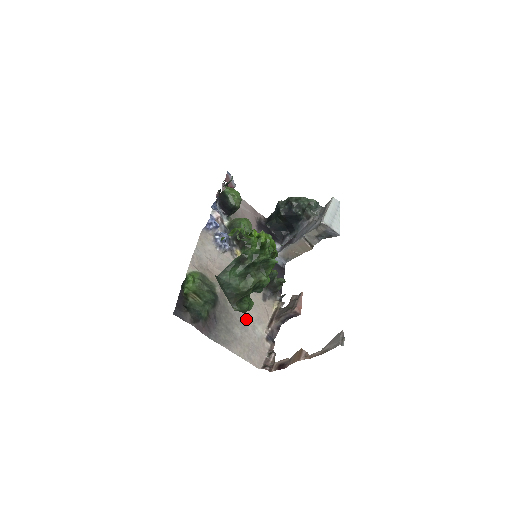
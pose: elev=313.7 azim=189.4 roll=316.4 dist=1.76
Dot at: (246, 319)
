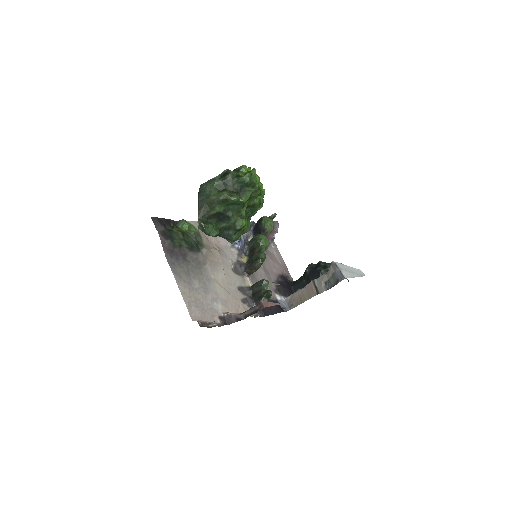
Dot at: (212, 289)
